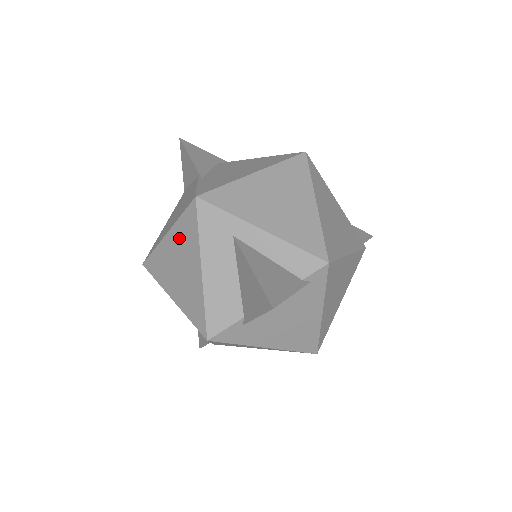
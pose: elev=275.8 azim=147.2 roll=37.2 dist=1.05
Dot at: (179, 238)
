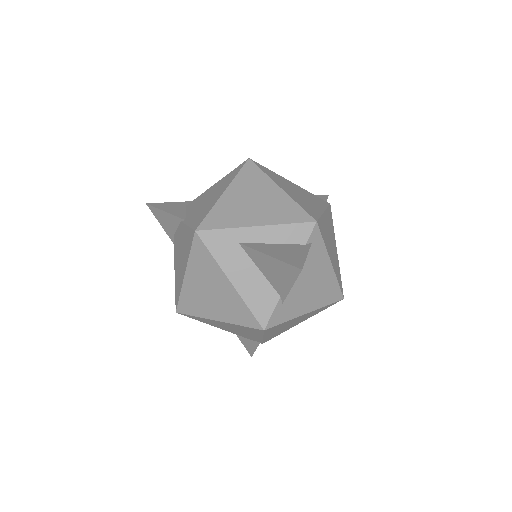
Dot at: (198, 270)
